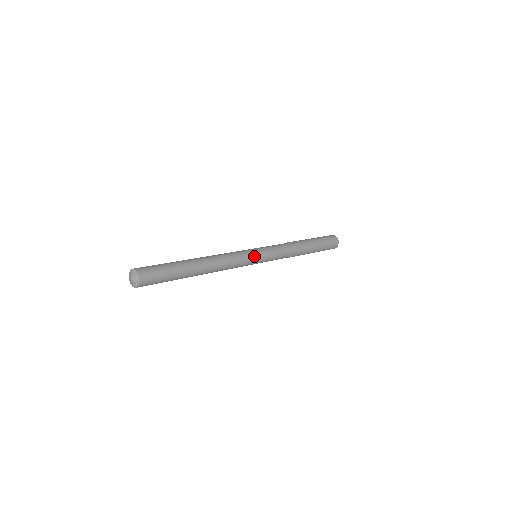
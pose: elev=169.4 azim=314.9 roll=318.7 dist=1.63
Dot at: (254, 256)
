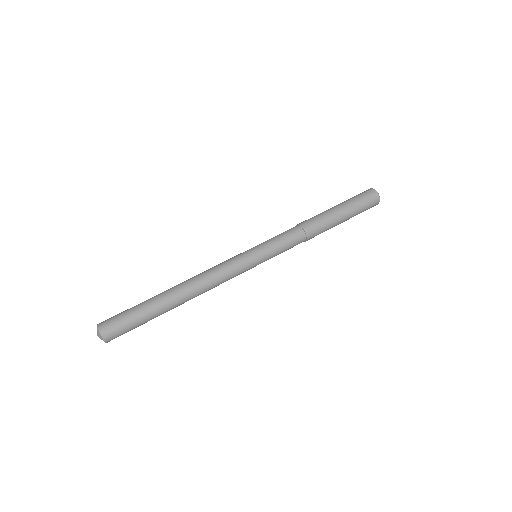
Dot at: (250, 264)
